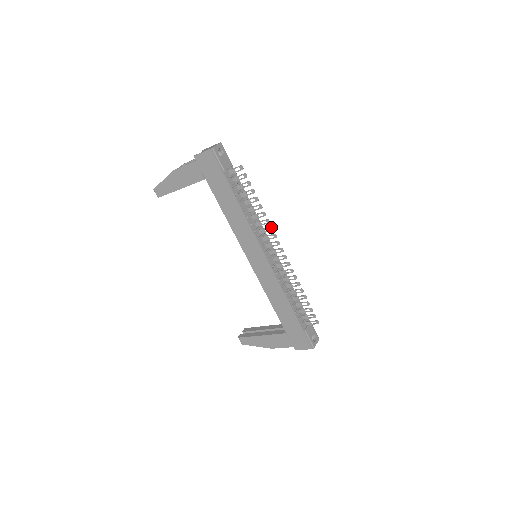
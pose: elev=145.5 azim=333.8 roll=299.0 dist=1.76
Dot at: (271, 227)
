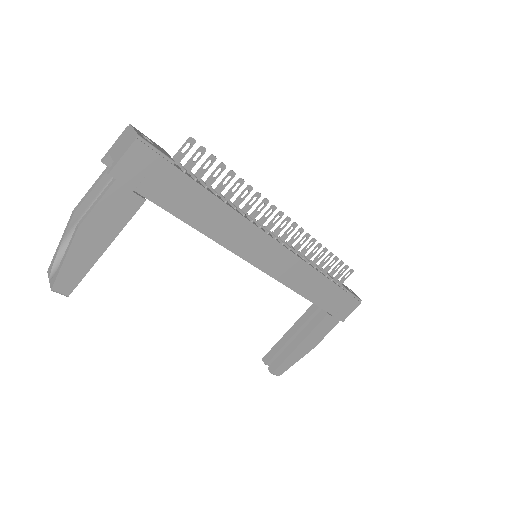
Dot at: (265, 199)
